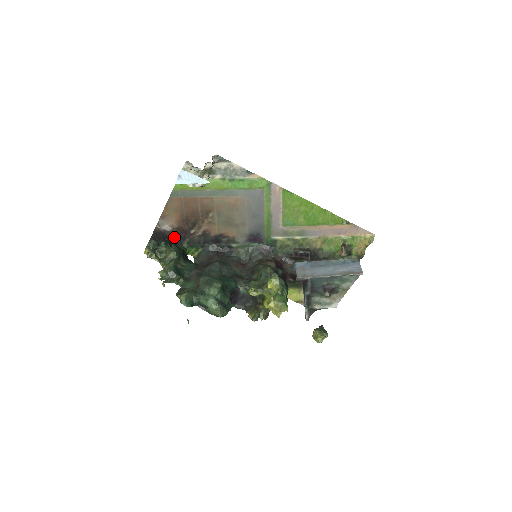
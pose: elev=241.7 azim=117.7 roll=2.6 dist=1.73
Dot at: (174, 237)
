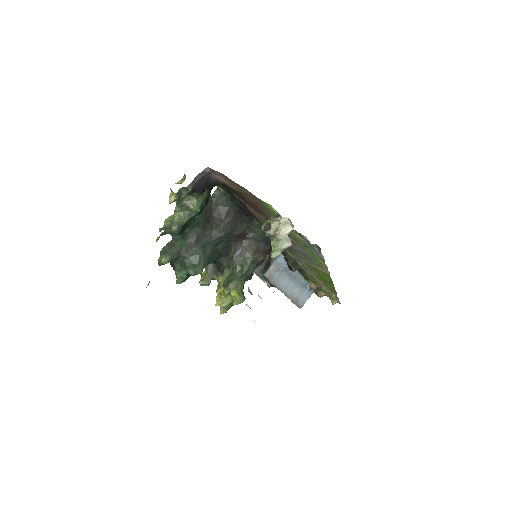
Dot at: occluded
